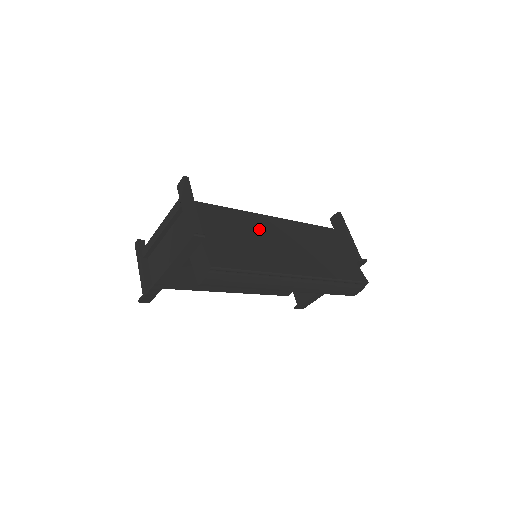
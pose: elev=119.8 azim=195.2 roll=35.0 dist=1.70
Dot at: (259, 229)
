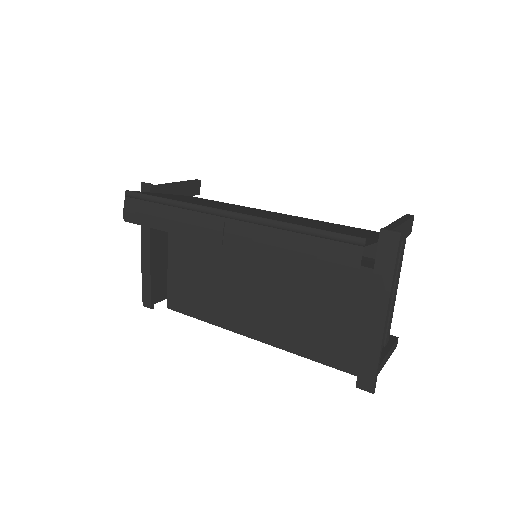
Dot at: occluded
